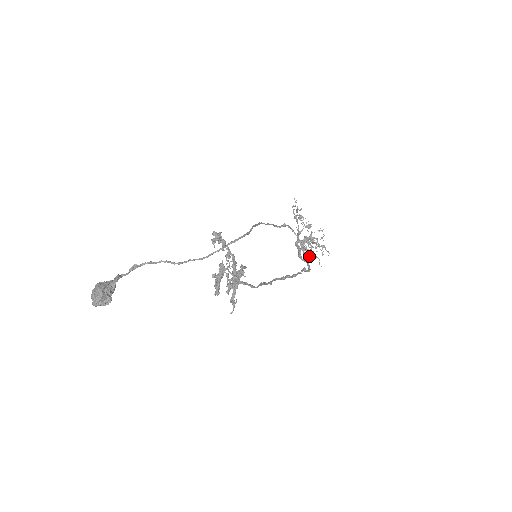
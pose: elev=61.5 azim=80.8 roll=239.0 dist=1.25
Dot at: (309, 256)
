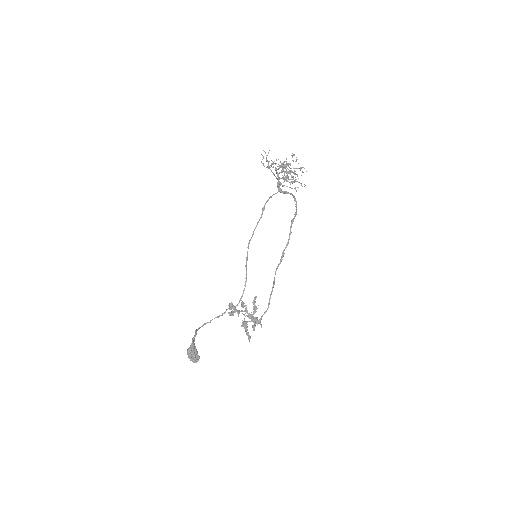
Dot at: occluded
